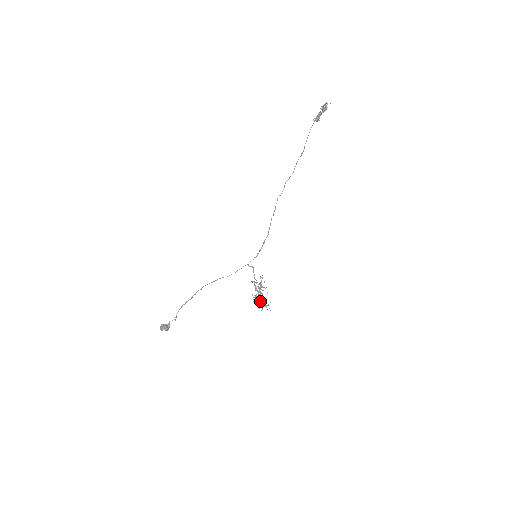
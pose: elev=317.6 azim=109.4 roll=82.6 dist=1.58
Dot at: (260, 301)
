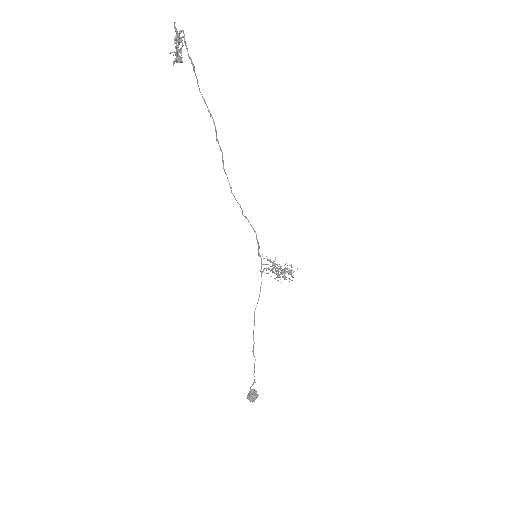
Dot at: occluded
